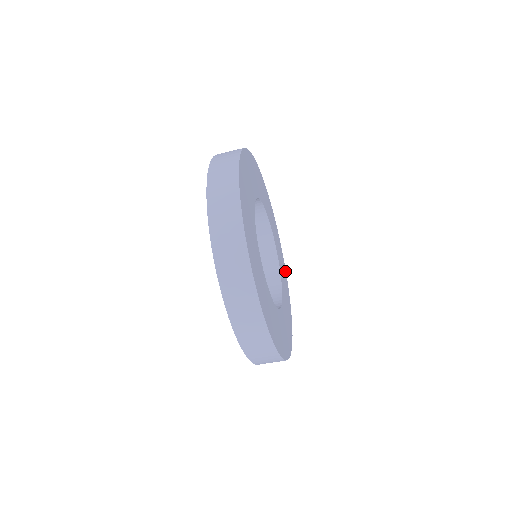
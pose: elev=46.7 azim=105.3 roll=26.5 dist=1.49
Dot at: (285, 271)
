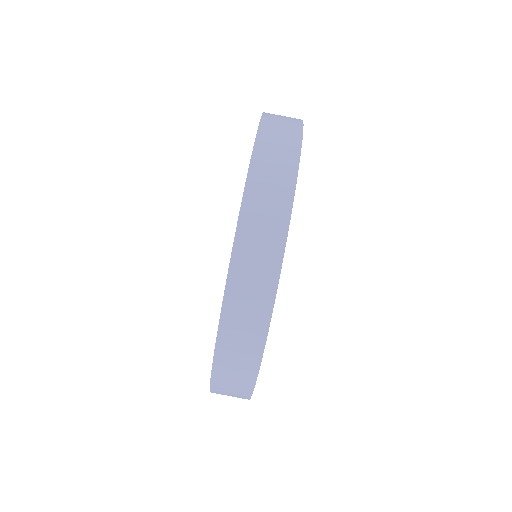
Dot at: occluded
